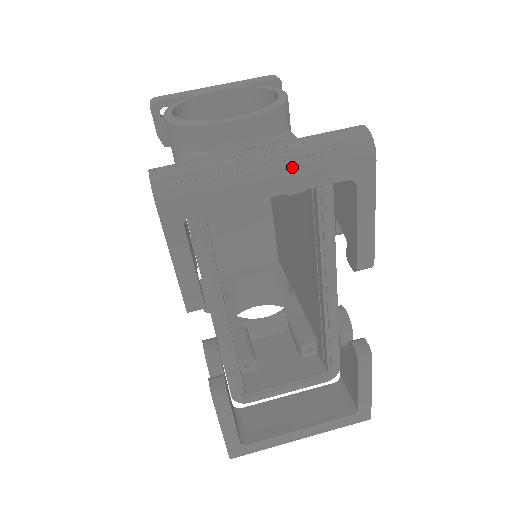
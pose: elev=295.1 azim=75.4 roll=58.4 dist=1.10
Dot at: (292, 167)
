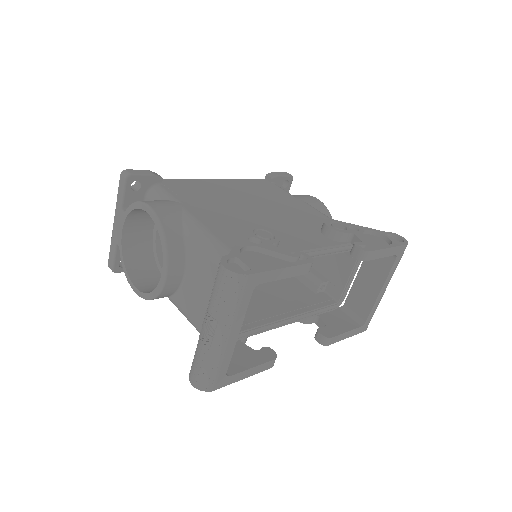
Dot at: (229, 324)
